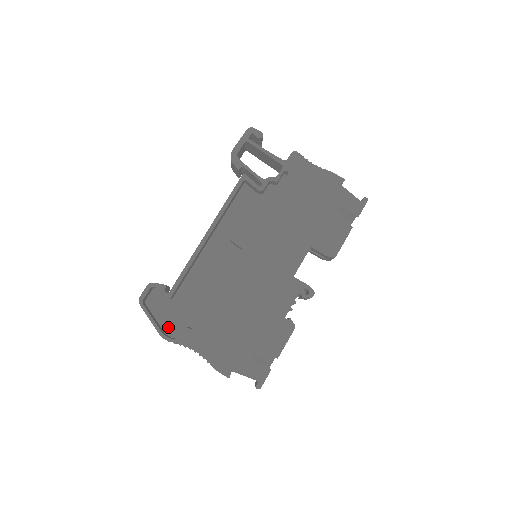
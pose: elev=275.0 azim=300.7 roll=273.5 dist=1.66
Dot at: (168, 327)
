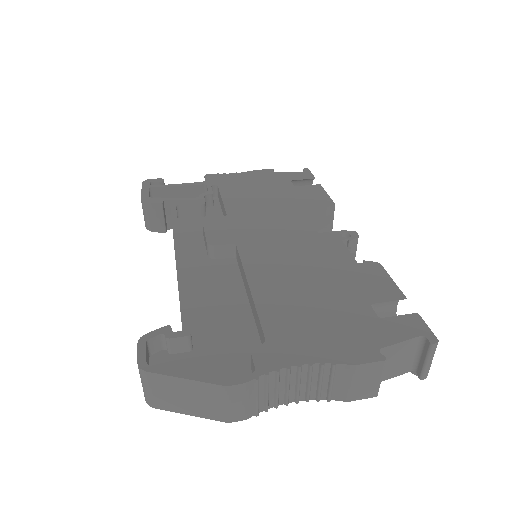
Dot at: occluded
